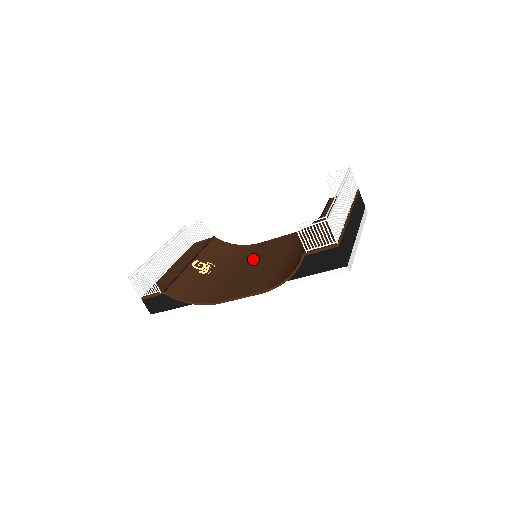
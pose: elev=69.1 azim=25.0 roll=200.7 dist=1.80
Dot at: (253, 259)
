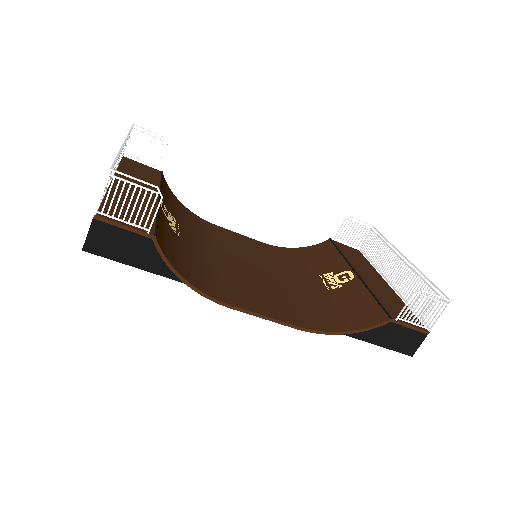
Dot at: (229, 250)
